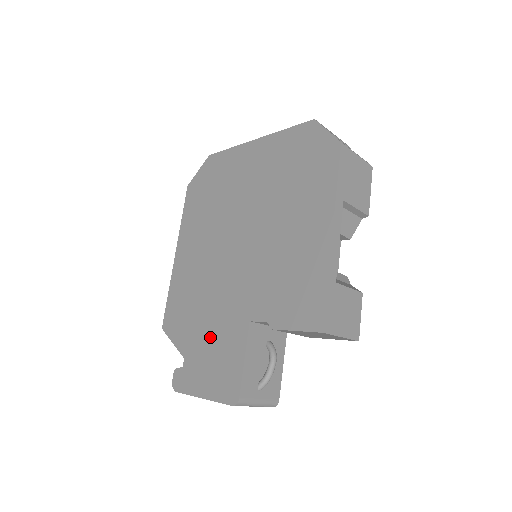
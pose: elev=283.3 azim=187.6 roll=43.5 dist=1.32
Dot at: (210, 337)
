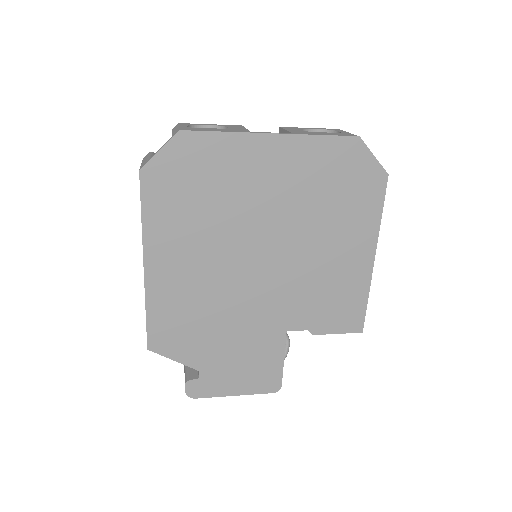
Dot at: (235, 349)
